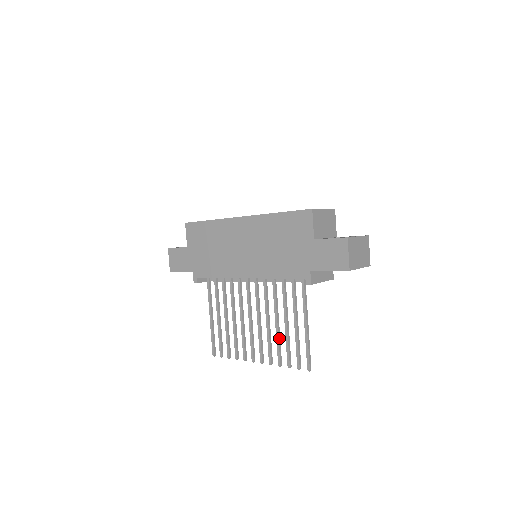
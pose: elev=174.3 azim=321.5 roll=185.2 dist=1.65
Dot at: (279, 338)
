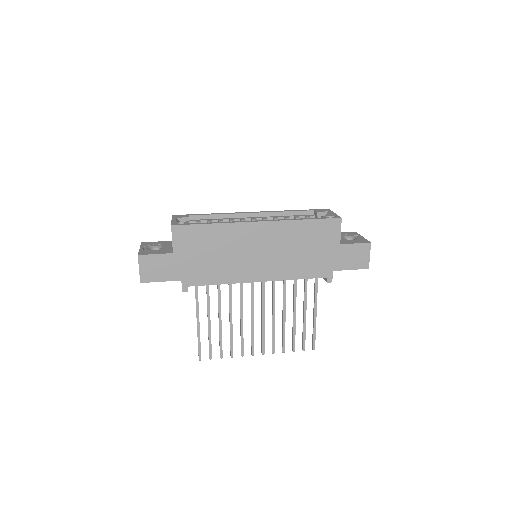
Dot at: occluded
